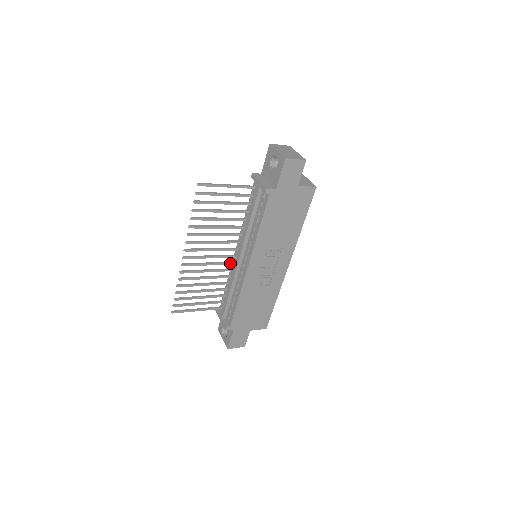
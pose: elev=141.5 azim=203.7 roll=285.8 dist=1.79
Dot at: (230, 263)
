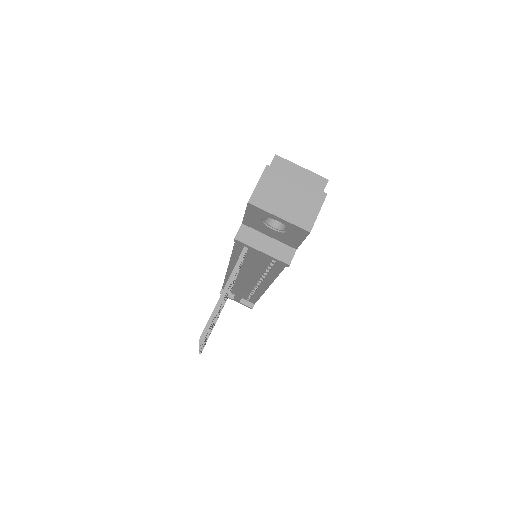
Dot at: occluded
